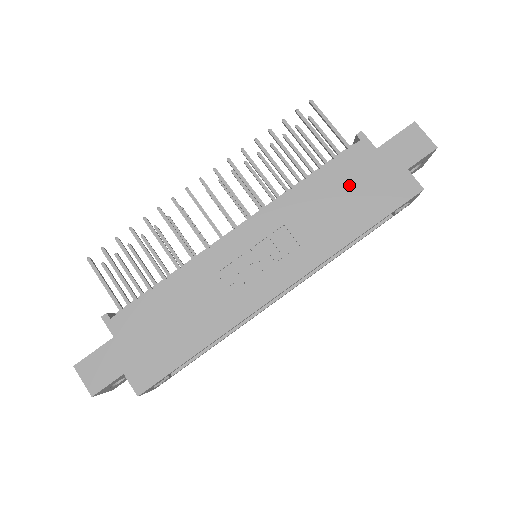
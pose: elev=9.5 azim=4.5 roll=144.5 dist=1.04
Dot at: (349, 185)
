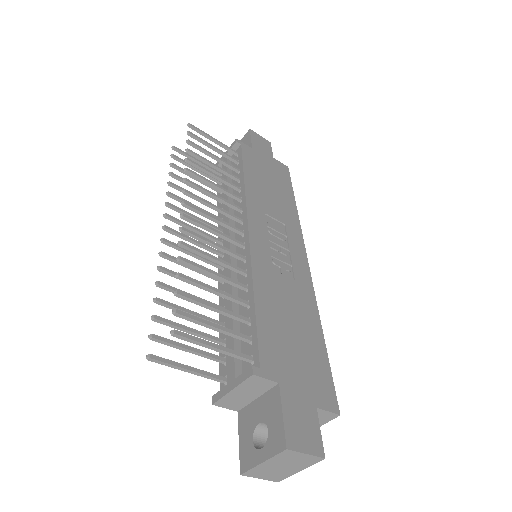
Dot at: (264, 174)
